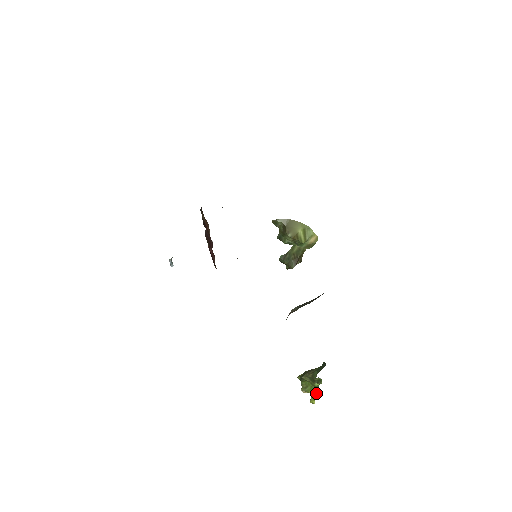
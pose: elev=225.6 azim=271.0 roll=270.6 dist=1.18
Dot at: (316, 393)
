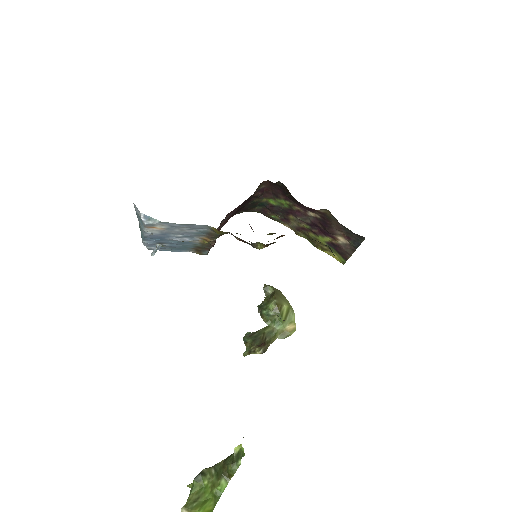
Dot at: (209, 511)
